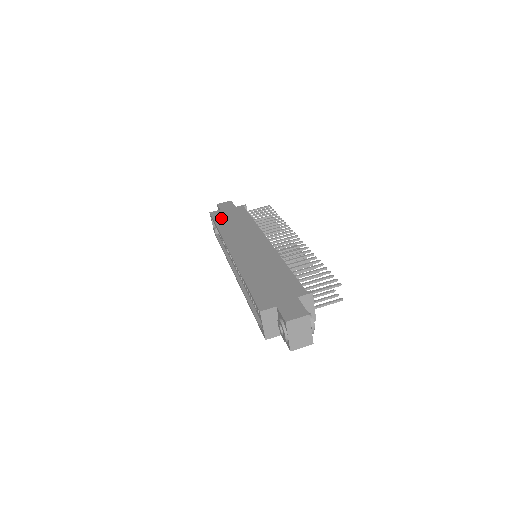
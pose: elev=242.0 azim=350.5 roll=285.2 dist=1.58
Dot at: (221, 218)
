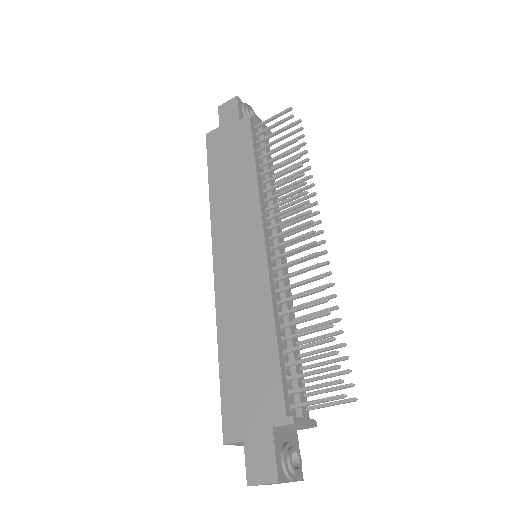
Dot at: (216, 156)
